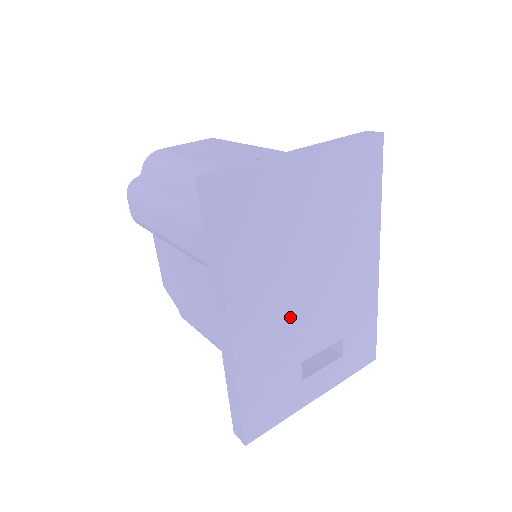
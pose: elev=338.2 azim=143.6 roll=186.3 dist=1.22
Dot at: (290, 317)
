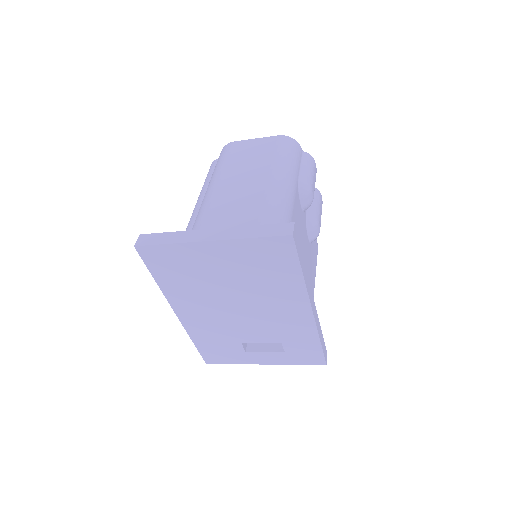
Dot at: (223, 319)
